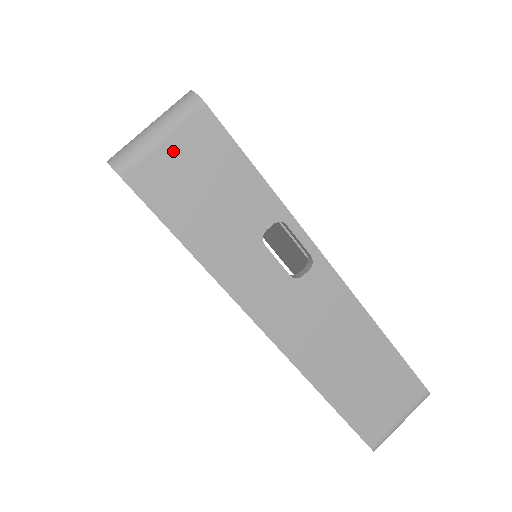
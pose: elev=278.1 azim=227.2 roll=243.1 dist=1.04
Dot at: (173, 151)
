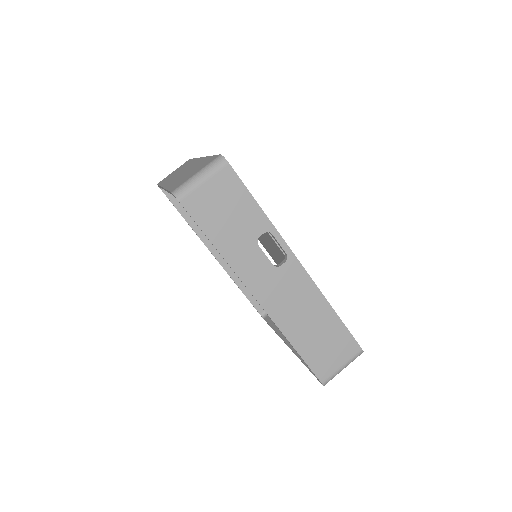
Dot at: (209, 188)
